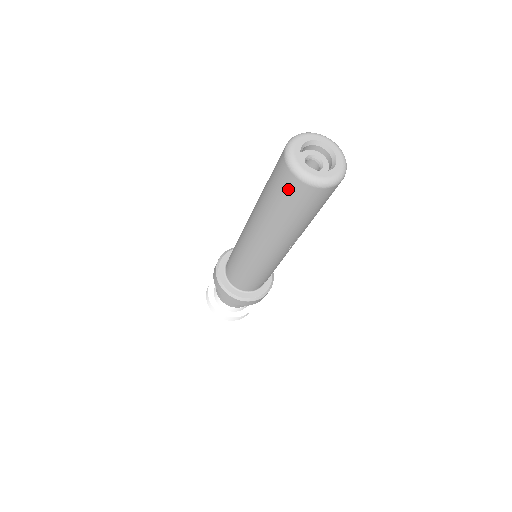
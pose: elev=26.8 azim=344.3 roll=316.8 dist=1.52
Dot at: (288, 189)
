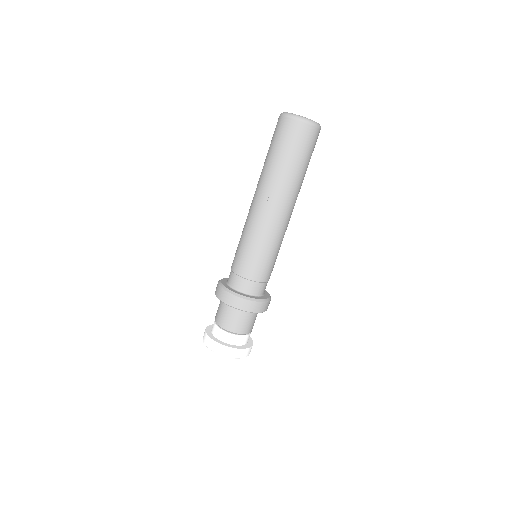
Dot at: occluded
